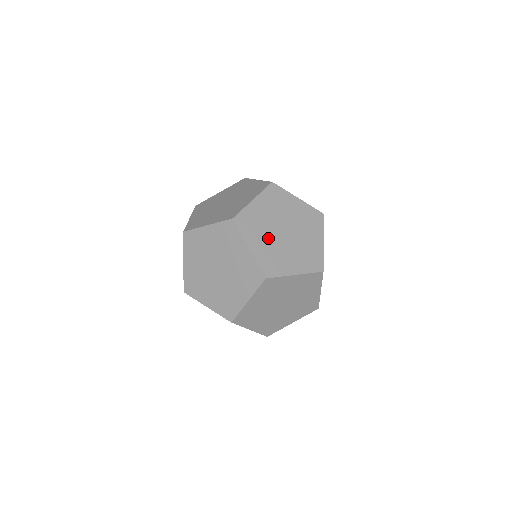
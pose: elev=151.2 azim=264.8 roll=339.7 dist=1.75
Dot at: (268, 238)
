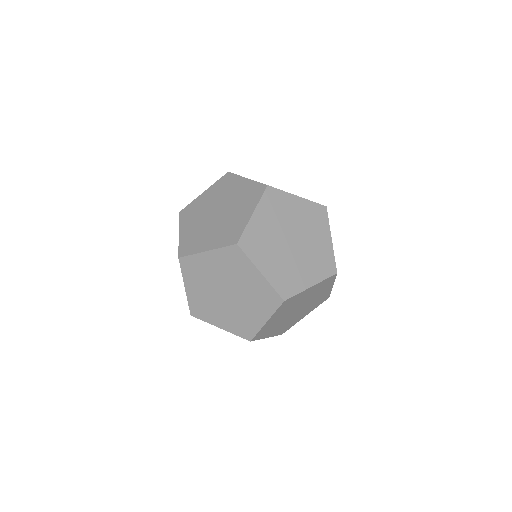
Dot at: (282, 323)
